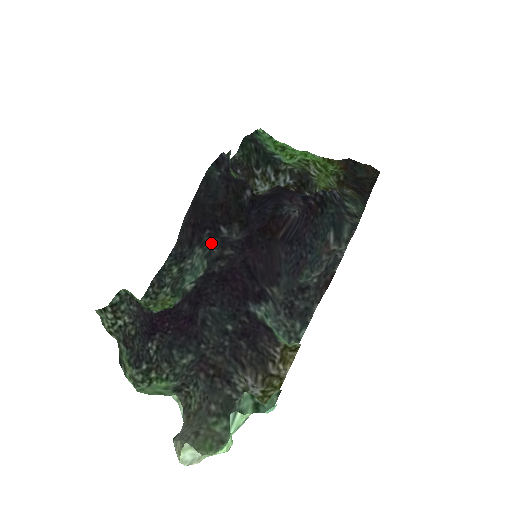
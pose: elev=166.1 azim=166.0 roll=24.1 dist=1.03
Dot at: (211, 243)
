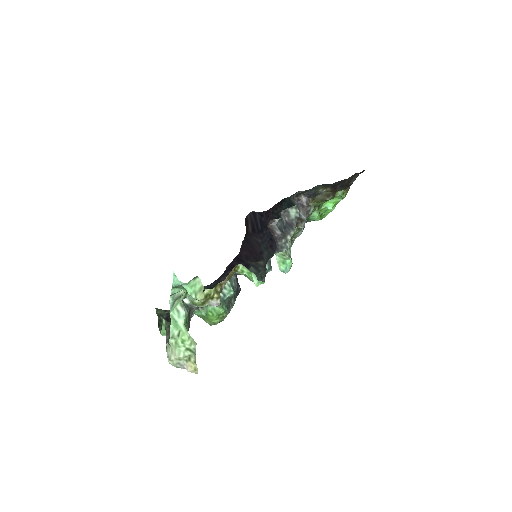
Dot at: occluded
